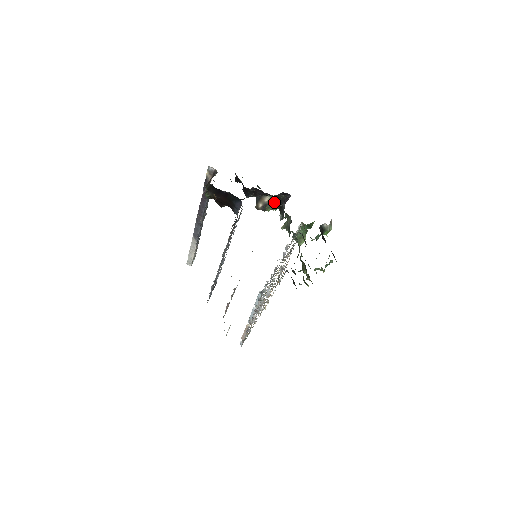
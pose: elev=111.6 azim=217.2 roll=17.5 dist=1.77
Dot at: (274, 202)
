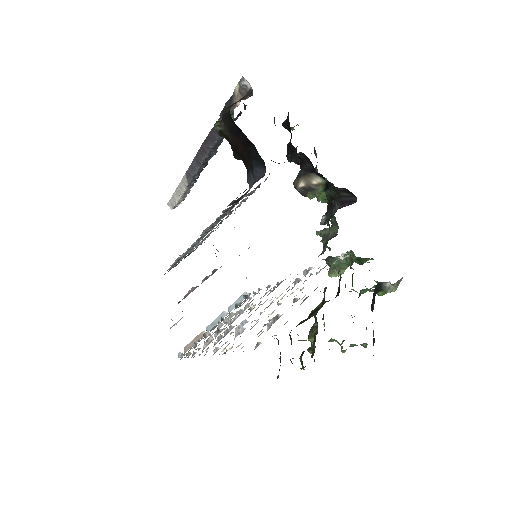
Dot at: (325, 191)
